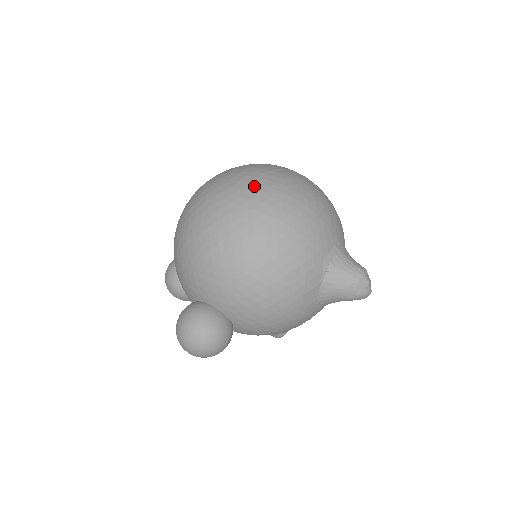
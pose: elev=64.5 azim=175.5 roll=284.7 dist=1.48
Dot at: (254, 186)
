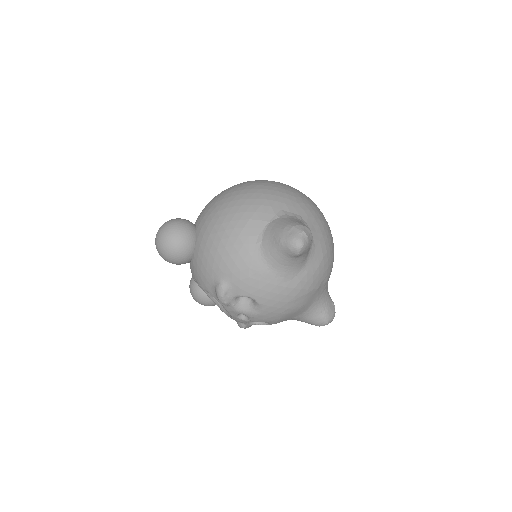
Dot at: occluded
